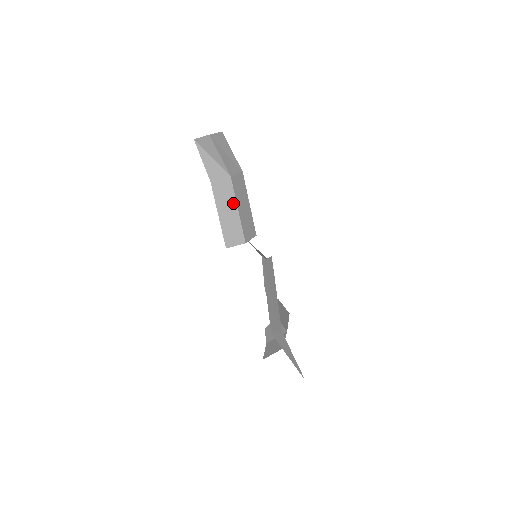
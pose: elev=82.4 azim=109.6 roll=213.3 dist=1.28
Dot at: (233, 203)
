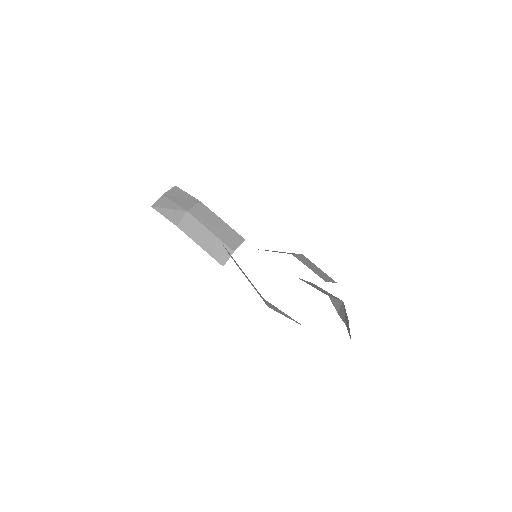
Dot at: (203, 229)
